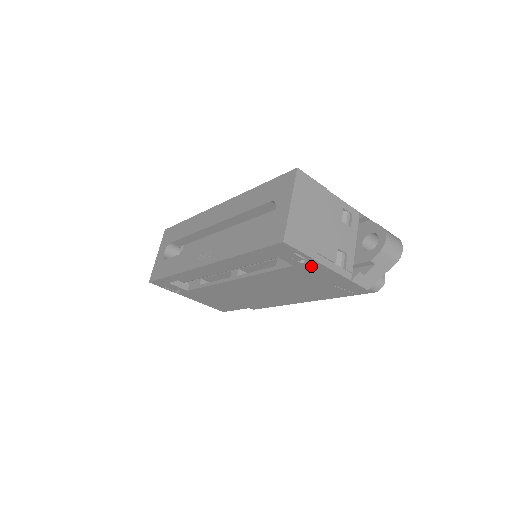
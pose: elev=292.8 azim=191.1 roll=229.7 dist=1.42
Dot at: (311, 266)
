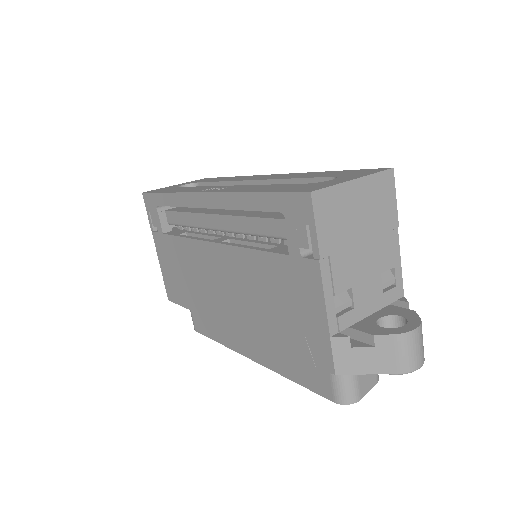
Dot at: (307, 270)
